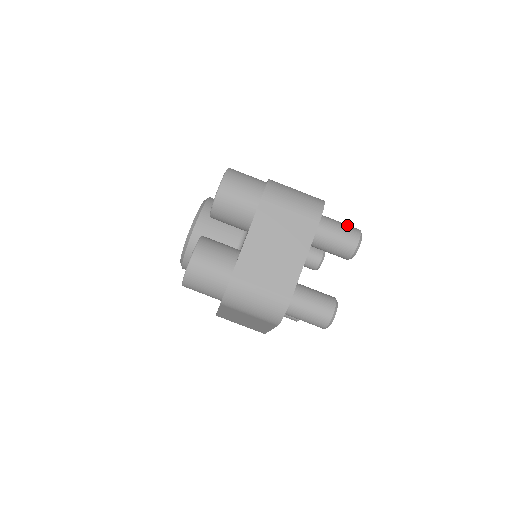
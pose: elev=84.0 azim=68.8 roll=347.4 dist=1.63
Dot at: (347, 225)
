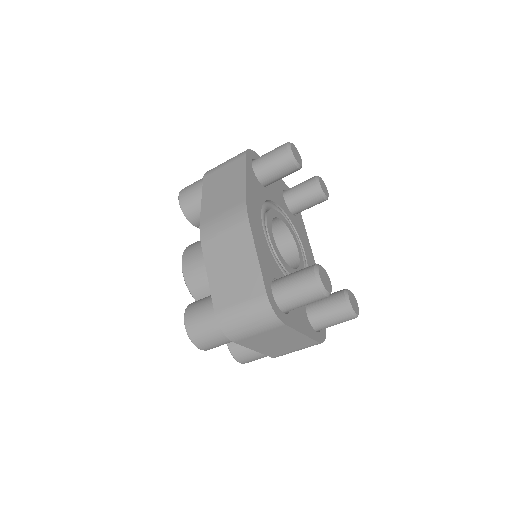
Dot at: (303, 288)
